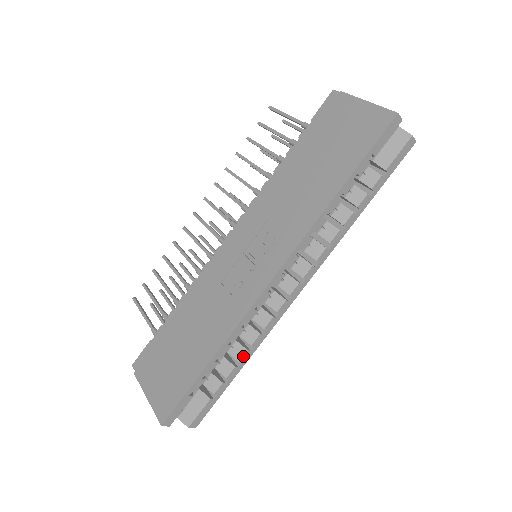
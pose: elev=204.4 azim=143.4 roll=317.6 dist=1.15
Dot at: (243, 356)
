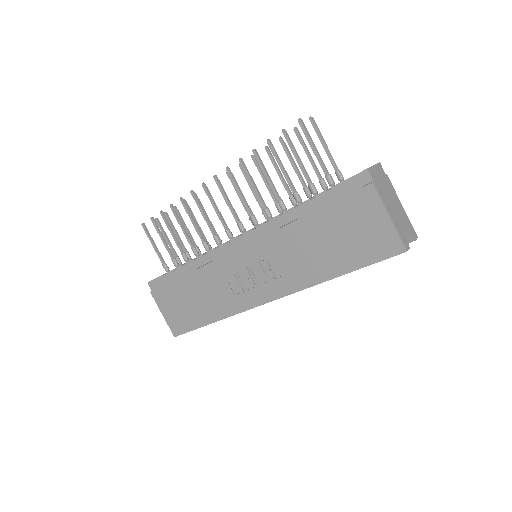
Dot at: occluded
